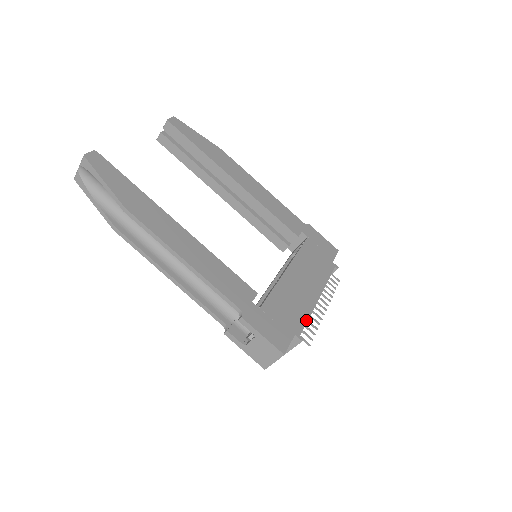
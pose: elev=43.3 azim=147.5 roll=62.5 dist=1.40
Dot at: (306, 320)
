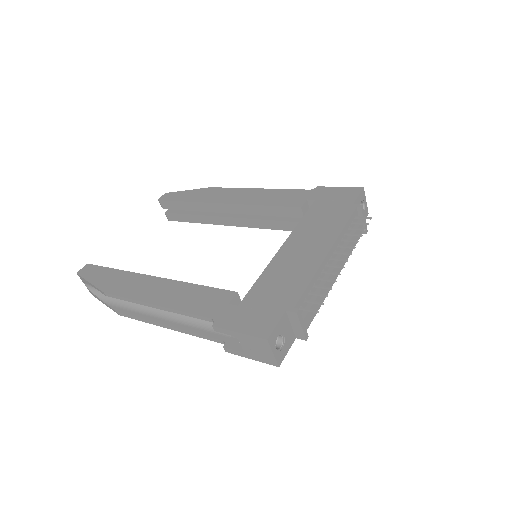
Dot at: (305, 287)
